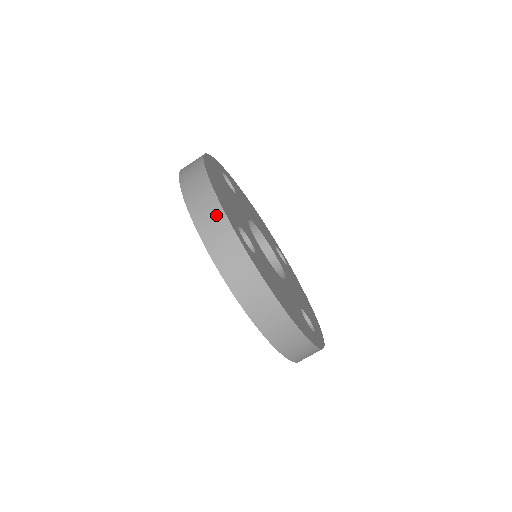
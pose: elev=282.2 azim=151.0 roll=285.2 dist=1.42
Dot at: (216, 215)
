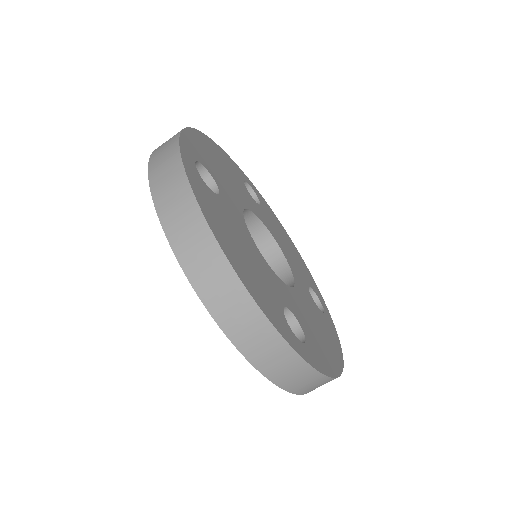
Dot at: (276, 347)
